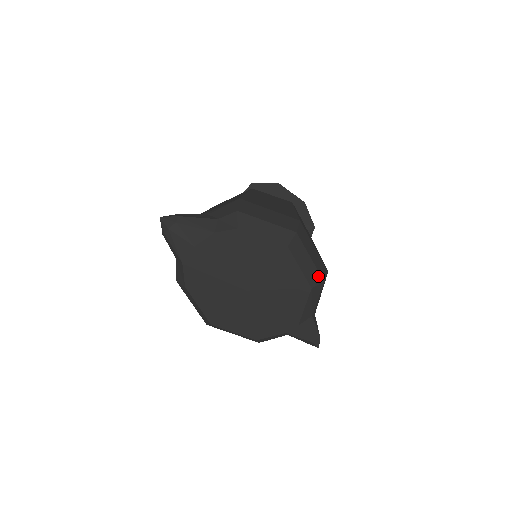
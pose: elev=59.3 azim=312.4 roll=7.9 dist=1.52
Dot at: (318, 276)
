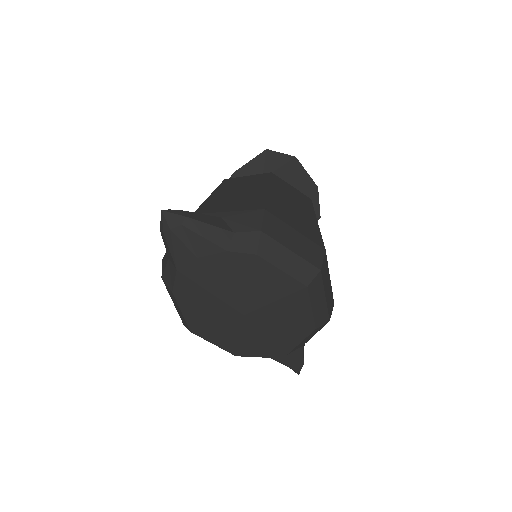
Dot at: (326, 315)
